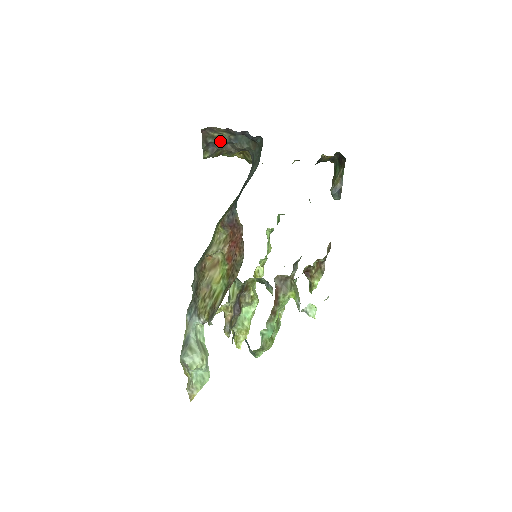
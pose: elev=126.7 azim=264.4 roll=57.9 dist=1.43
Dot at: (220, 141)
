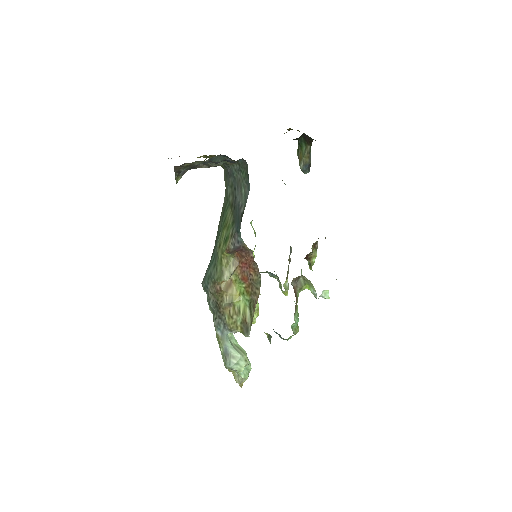
Dot at: (193, 166)
